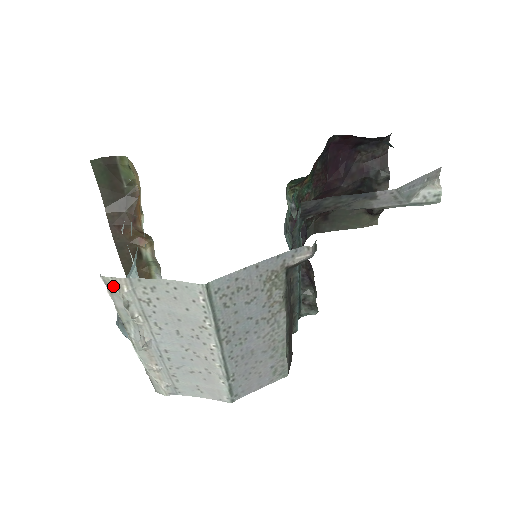
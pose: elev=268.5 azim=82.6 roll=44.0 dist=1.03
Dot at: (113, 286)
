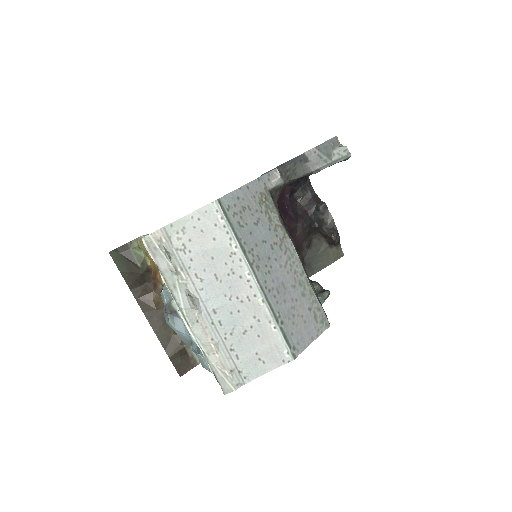
Dot at: (154, 244)
